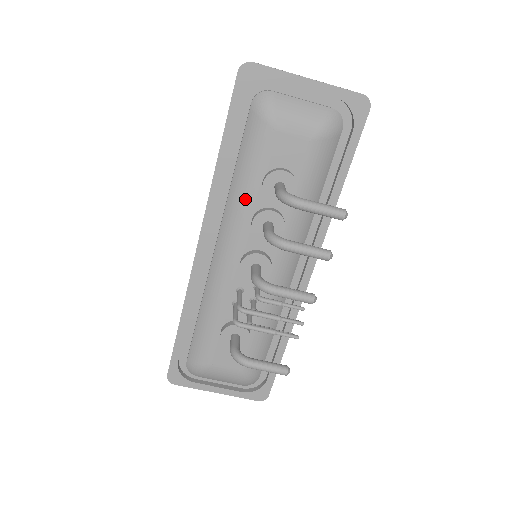
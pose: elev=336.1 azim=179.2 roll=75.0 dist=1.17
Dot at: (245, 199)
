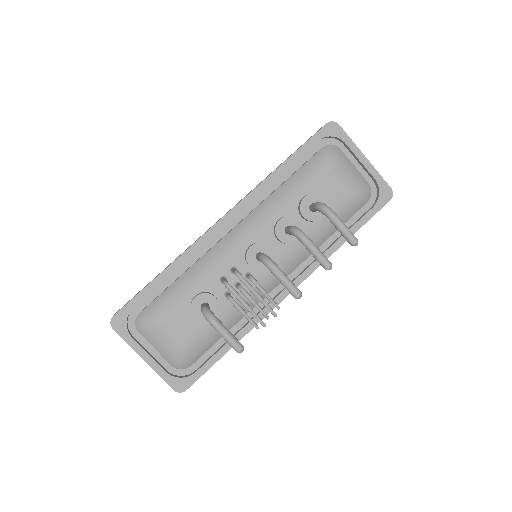
Dot at: (283, 203)
